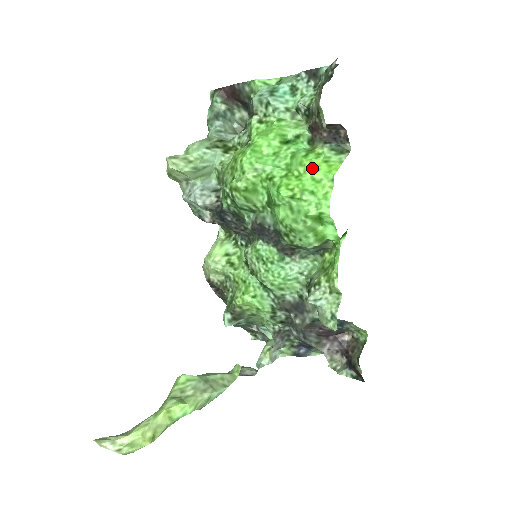
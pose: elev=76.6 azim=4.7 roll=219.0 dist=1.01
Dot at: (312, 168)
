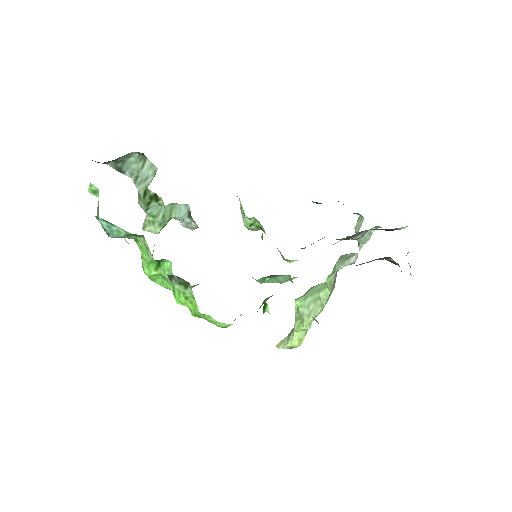
Dot at: occluded
